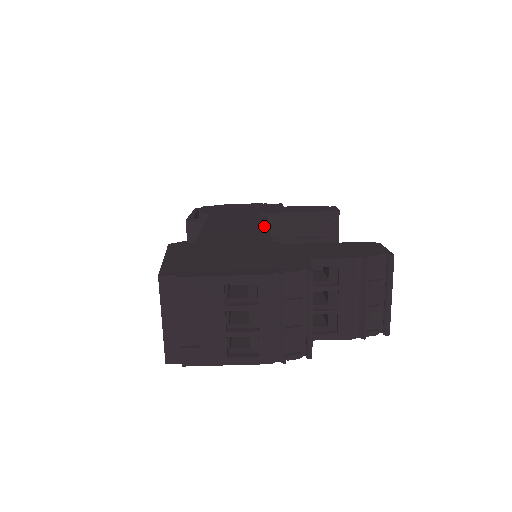
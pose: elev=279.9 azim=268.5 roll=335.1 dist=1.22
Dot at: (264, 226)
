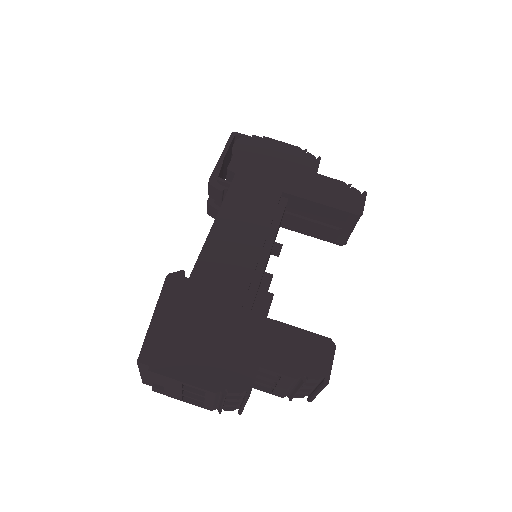
Dot at: (270, 237)
